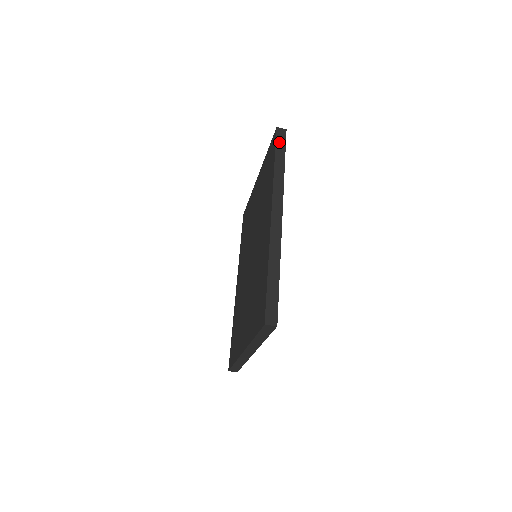
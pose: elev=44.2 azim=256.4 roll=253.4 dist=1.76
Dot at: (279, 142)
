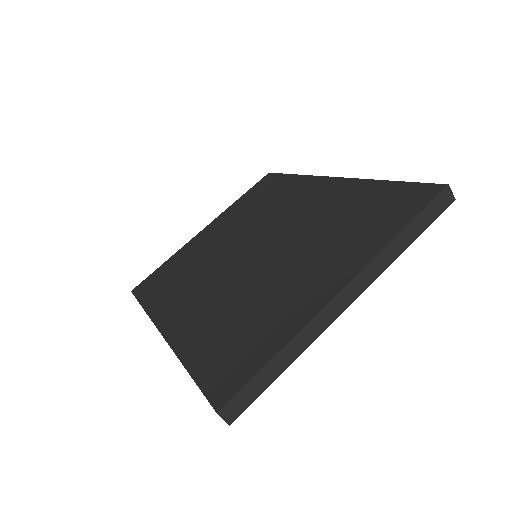
Dot at: occluded
